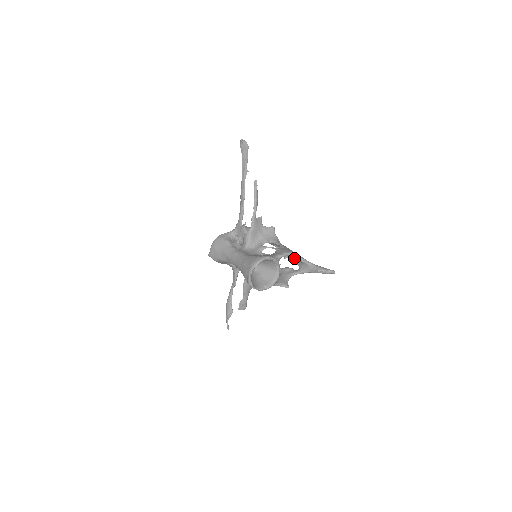
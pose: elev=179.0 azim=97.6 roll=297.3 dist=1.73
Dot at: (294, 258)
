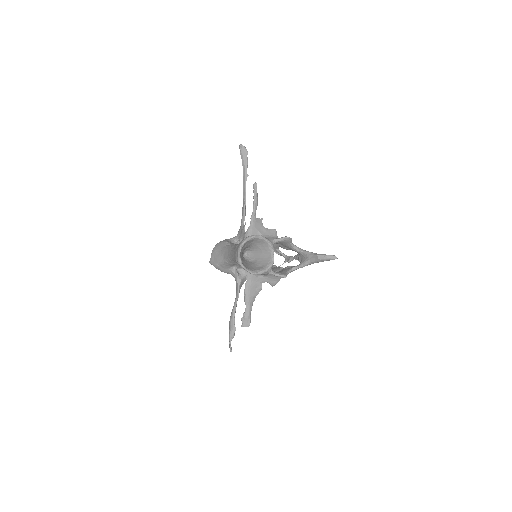
Dot at: (296, 256)
